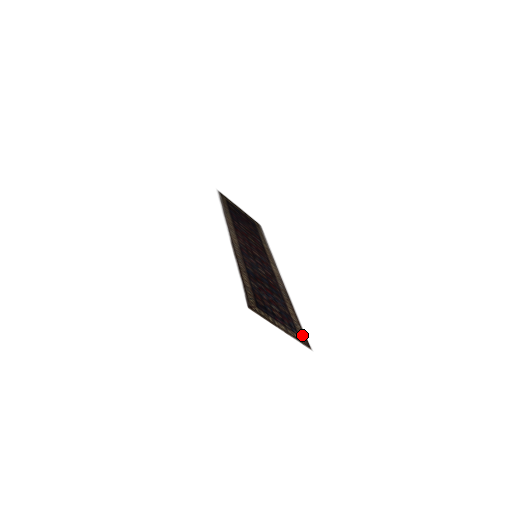
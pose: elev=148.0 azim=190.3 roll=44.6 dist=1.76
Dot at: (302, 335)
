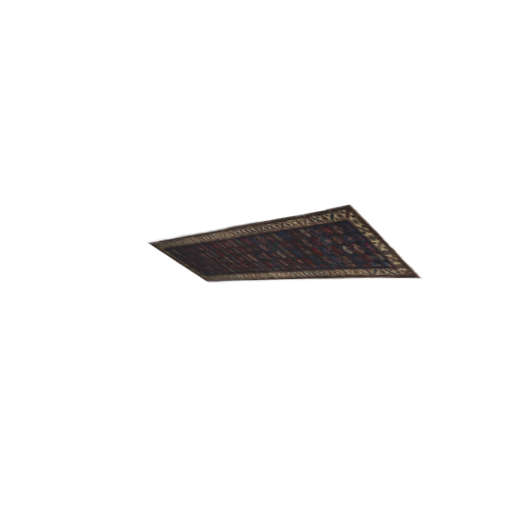
Dot at: (394, 273)
